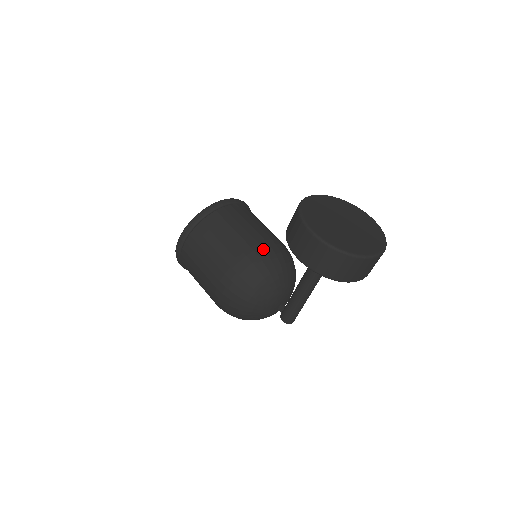
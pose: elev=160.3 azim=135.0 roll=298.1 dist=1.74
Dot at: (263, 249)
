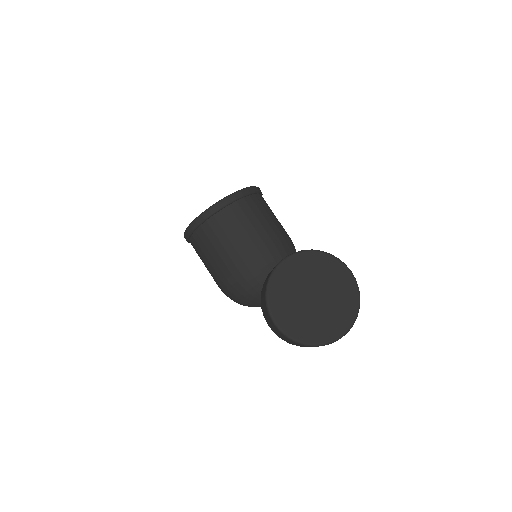
Dot at: (256, 265)
